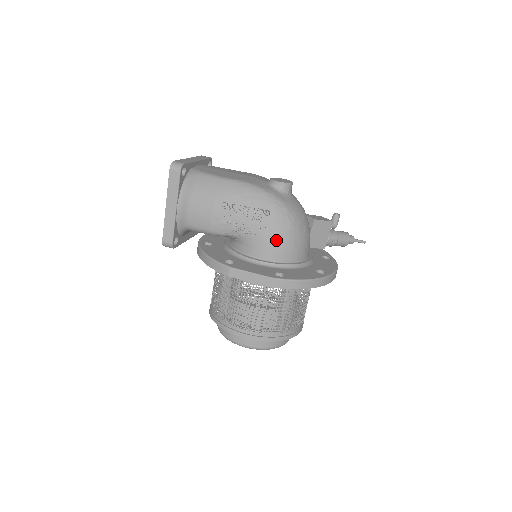
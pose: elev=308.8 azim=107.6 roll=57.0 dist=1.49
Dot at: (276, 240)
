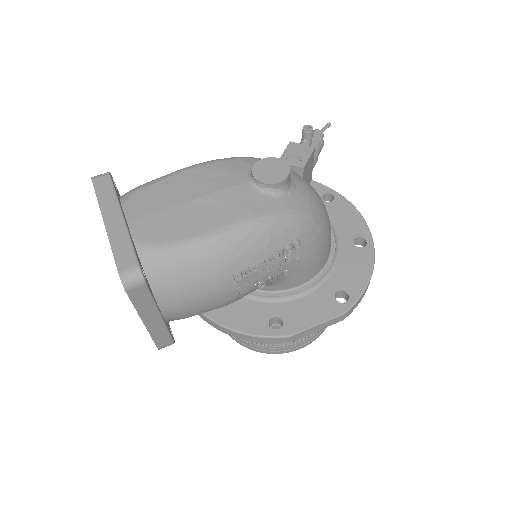
Dot at: (313, 259)
